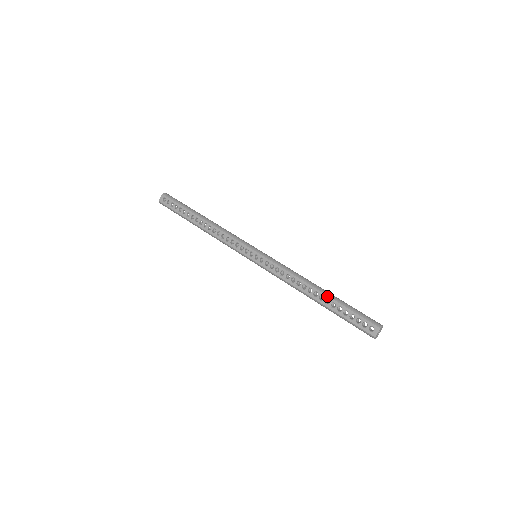
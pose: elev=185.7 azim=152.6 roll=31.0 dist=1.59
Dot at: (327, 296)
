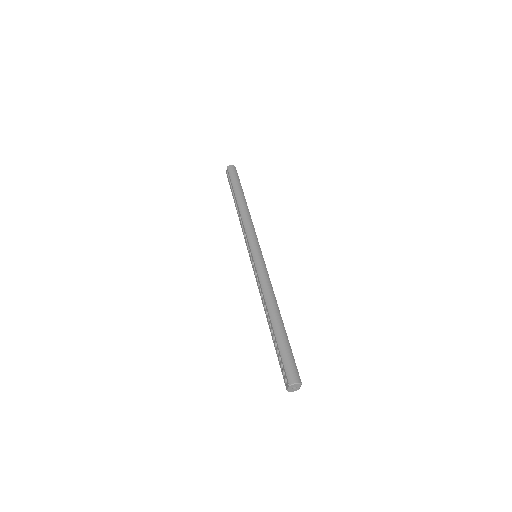
Dot at: (272, 327)
